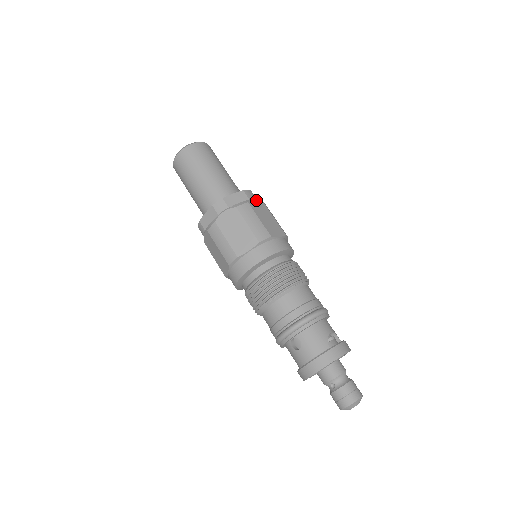
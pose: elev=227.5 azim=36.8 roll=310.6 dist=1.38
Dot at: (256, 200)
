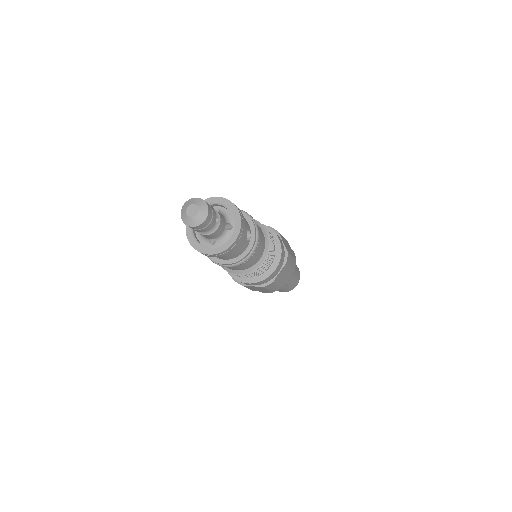
Dot at: occluded
